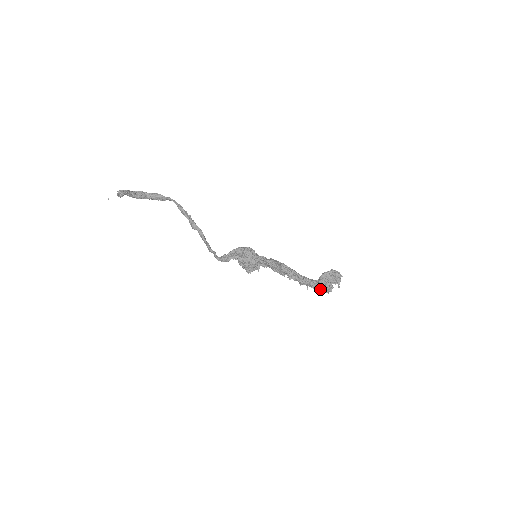
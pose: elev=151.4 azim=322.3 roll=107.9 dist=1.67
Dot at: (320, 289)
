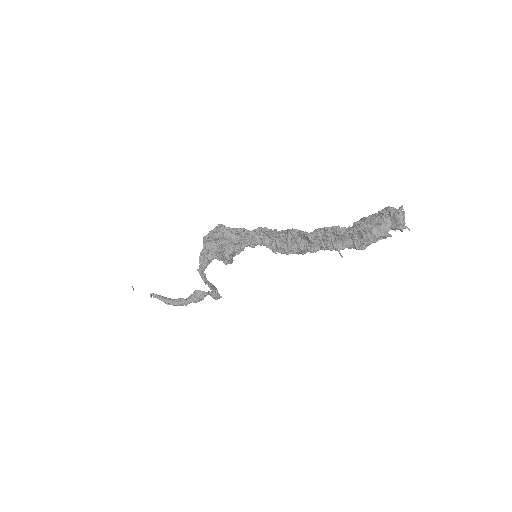
Dot at: (350, 230)
